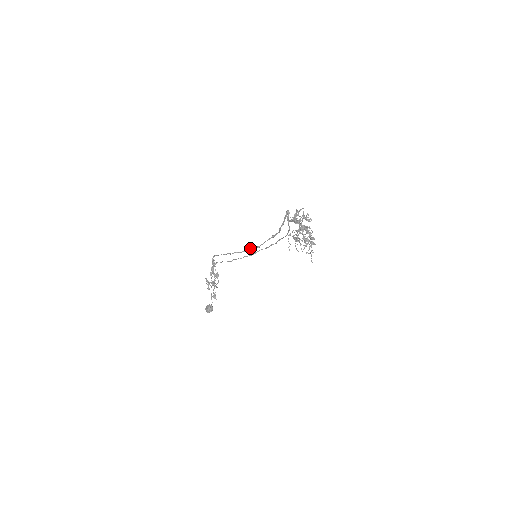
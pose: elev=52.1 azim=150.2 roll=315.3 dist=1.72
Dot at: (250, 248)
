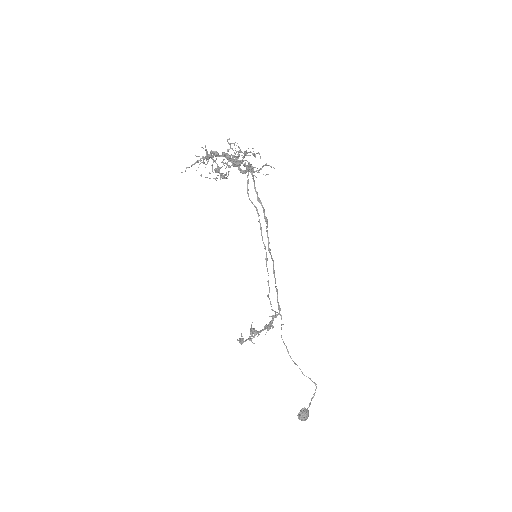
Dot at: (273, 262)
